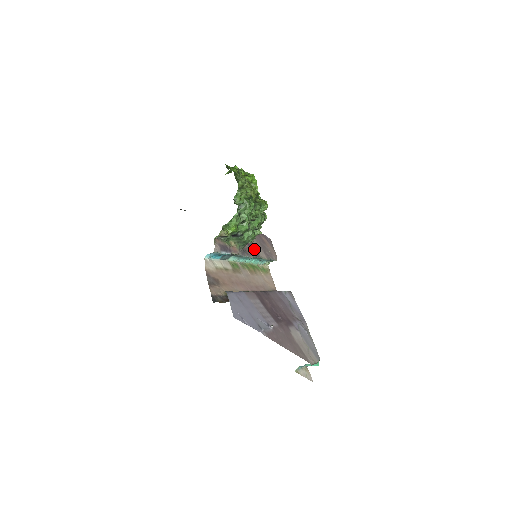
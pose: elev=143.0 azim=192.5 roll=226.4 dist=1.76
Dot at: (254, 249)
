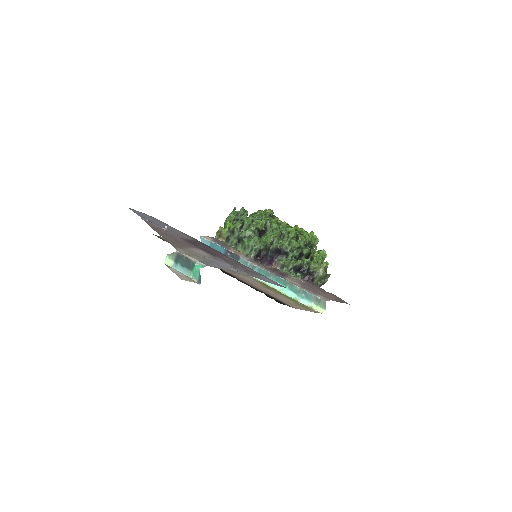
Dot at: (282, 274)
